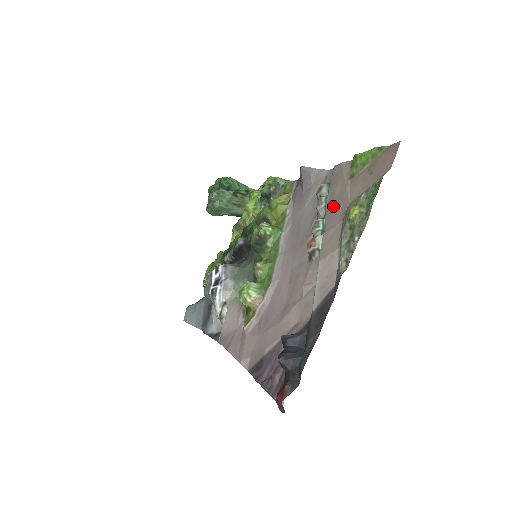
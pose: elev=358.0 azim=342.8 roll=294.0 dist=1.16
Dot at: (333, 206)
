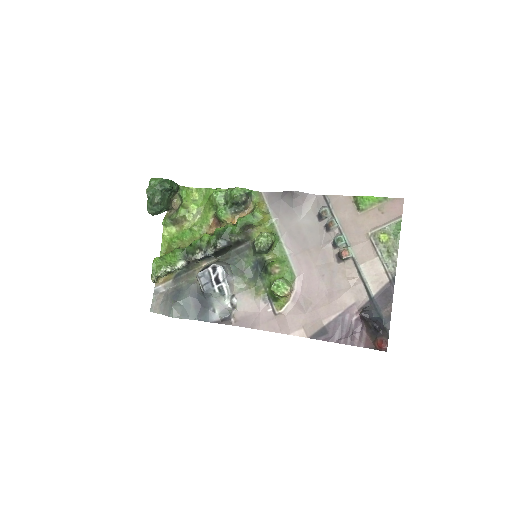
Dot at: (350, 228)
